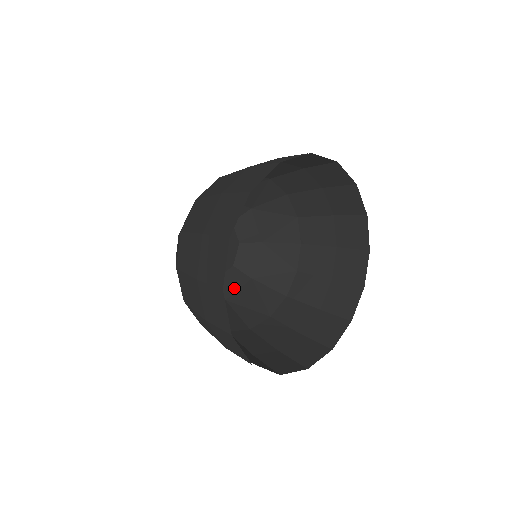
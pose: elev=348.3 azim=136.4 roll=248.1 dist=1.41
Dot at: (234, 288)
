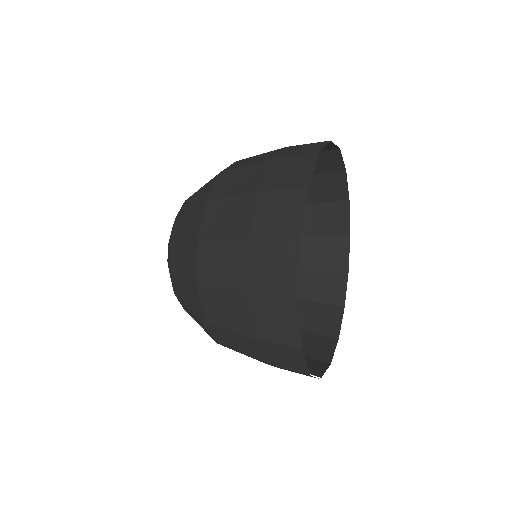
Dot at: occluded
